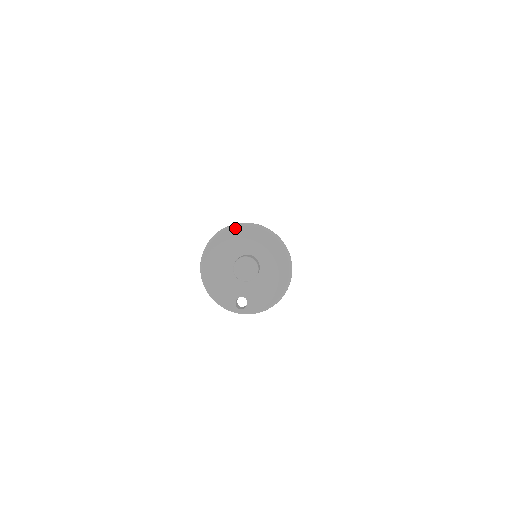
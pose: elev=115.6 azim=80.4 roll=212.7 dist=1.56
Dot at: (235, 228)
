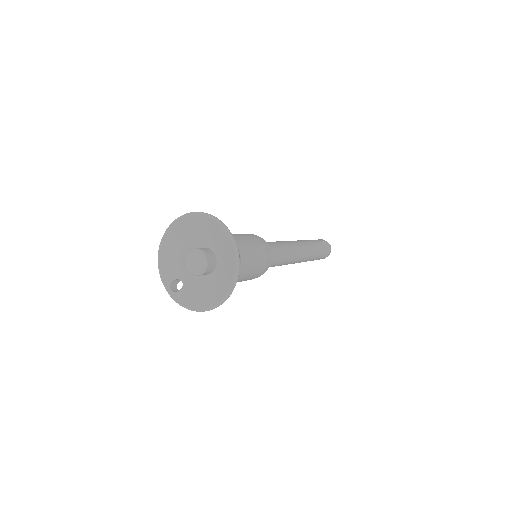
Dot at: (212, 220)
